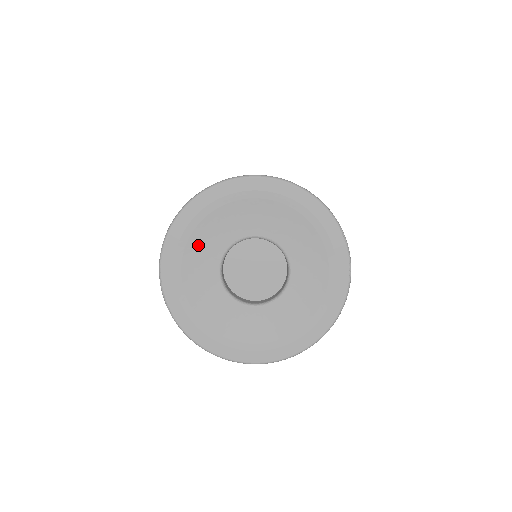
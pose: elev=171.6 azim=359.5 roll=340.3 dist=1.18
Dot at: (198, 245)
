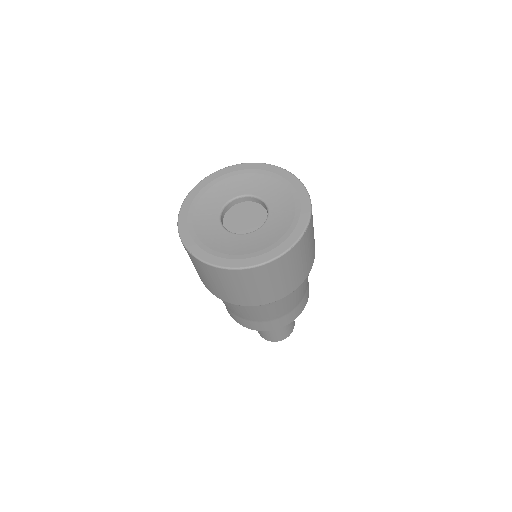
Dot at: (202, 210)
